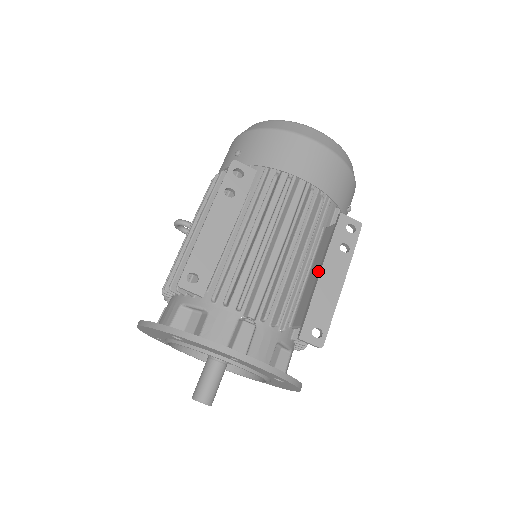
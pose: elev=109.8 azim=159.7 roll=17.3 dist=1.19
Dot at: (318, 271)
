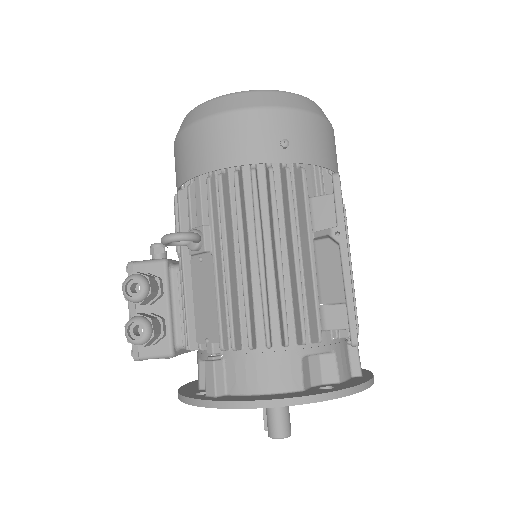
Dot at: occluded
